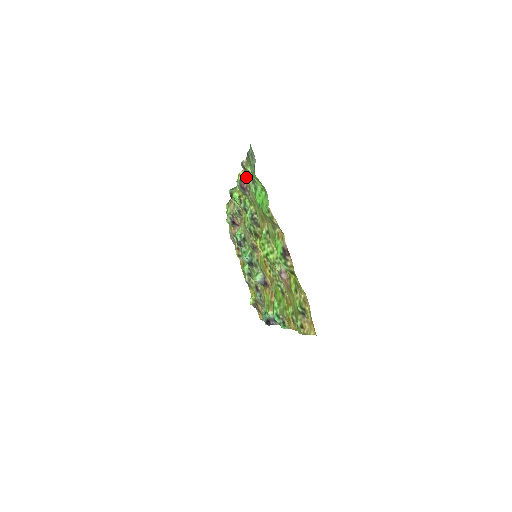
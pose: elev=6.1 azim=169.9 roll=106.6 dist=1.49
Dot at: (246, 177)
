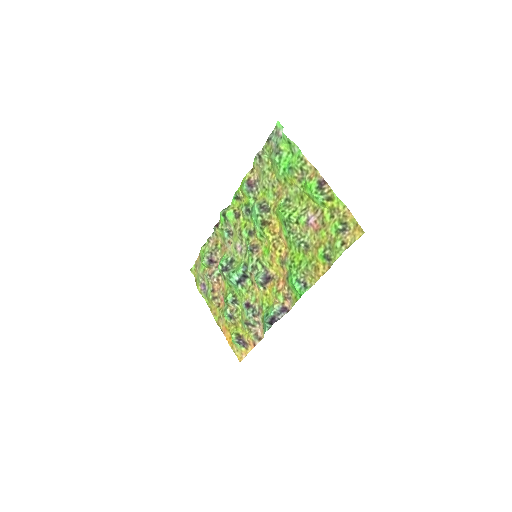
Dot at: (254, 175)
